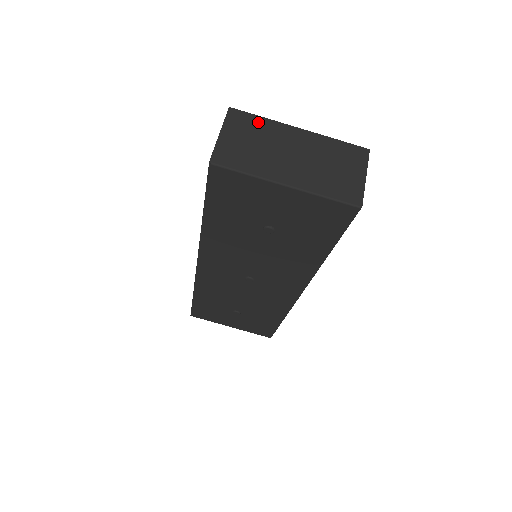
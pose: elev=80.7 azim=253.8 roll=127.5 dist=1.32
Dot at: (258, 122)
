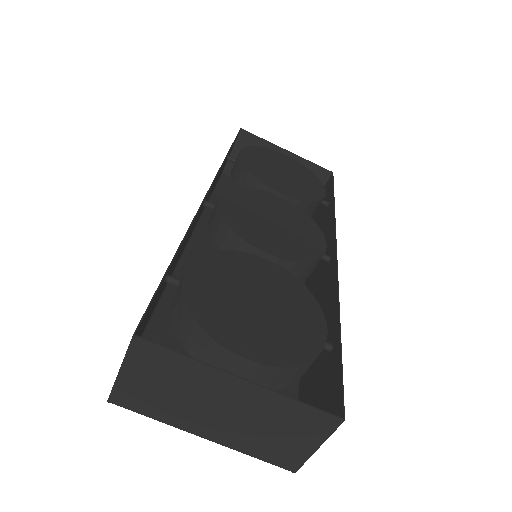
Dot at: (177, 363)
